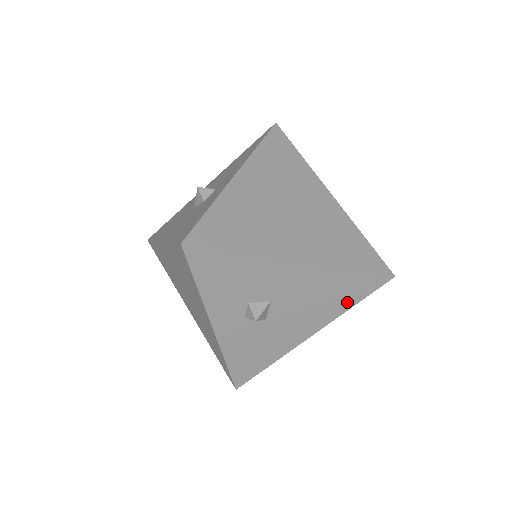
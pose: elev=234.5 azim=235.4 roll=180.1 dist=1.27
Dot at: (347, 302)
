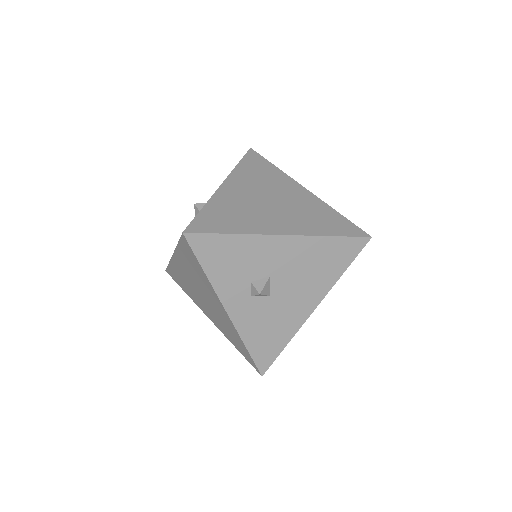
Dot at: (337, 269)
